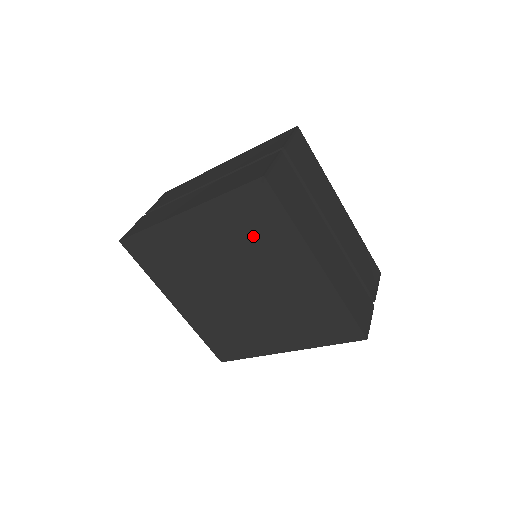
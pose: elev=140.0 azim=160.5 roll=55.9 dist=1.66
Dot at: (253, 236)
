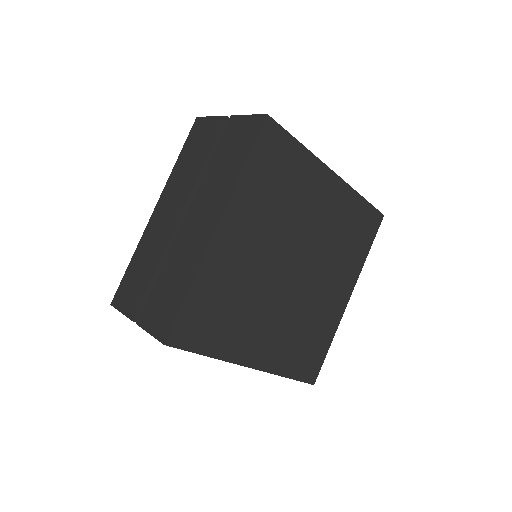
Dot at: (283, 191)
